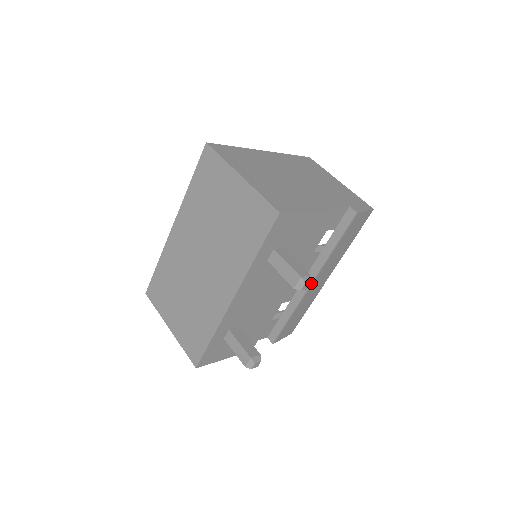
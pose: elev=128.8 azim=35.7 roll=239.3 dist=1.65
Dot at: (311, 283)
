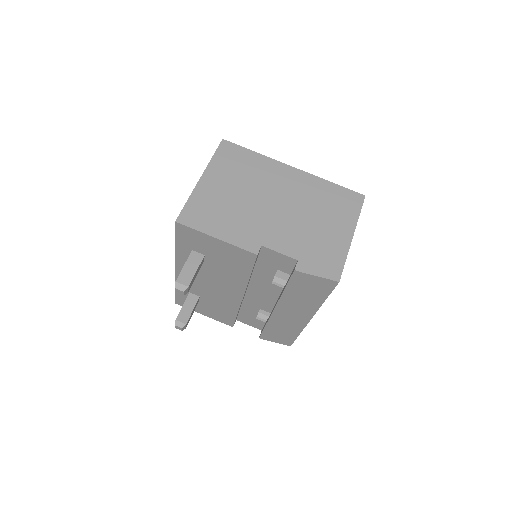
Dot at: (274, 309)
